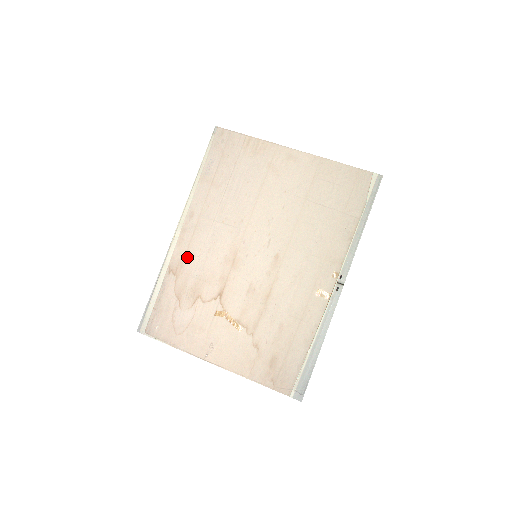
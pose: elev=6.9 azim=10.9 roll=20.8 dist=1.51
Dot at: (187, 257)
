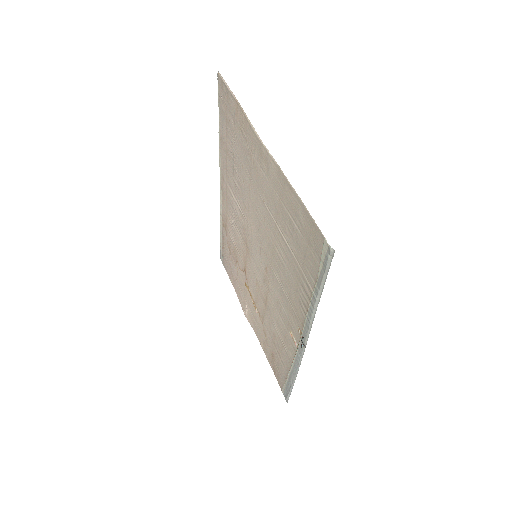
Dot at: (227, 219)
